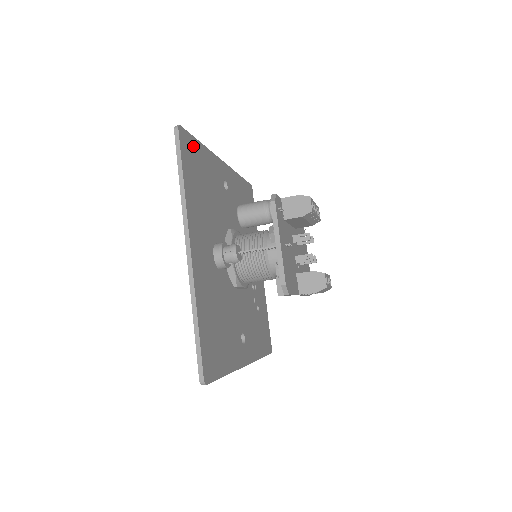
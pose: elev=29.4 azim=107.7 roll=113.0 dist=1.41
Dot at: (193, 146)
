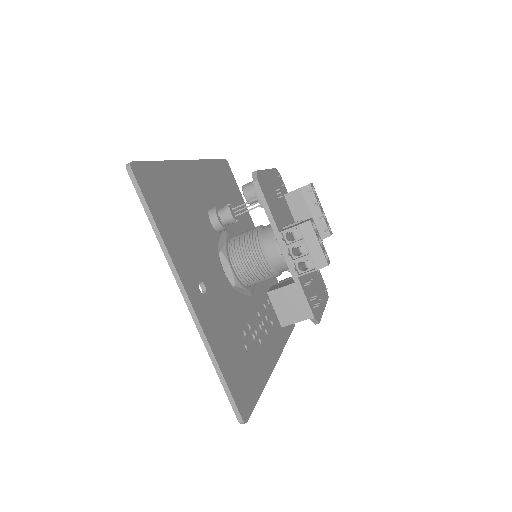
Dot at: (233, 182)
